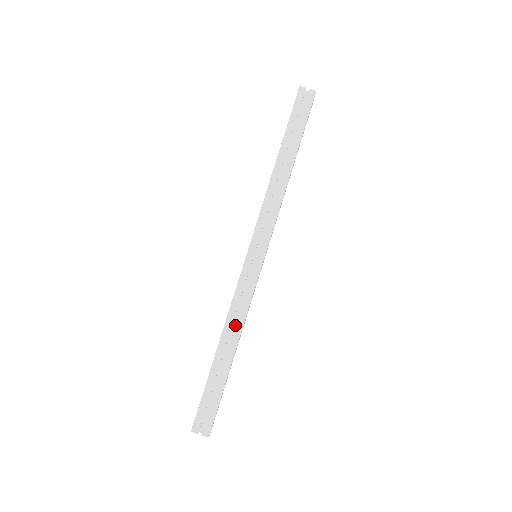
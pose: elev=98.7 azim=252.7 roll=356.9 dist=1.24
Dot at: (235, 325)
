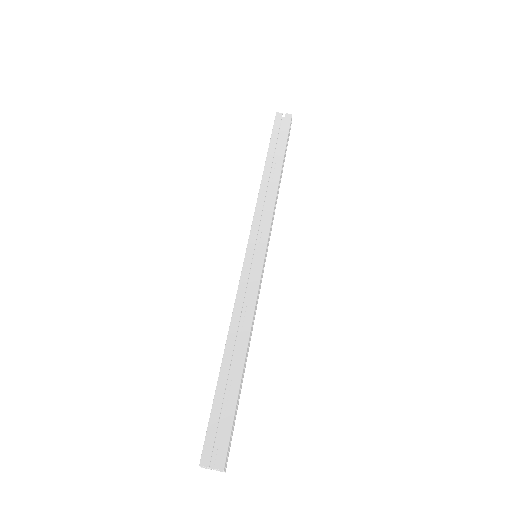
Dot at: (242, 328)
